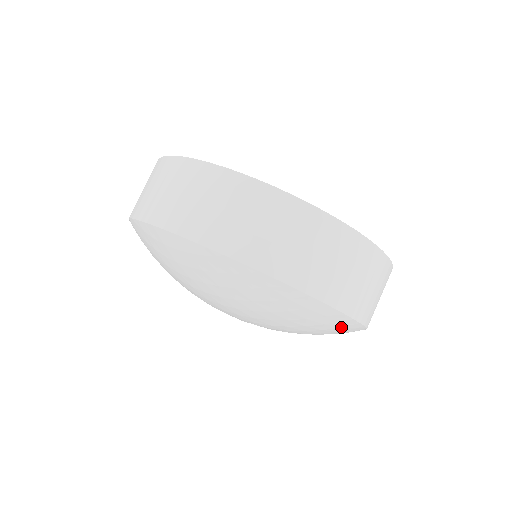
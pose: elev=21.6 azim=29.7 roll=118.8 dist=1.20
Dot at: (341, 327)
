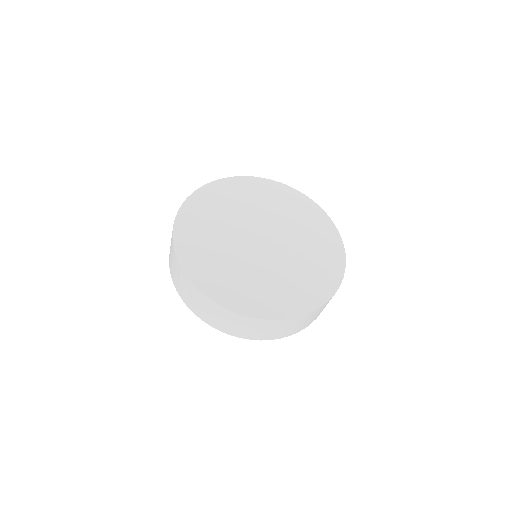
Dot at: occluded
